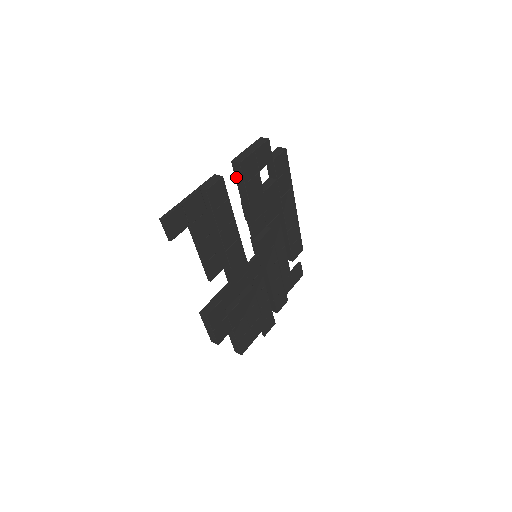
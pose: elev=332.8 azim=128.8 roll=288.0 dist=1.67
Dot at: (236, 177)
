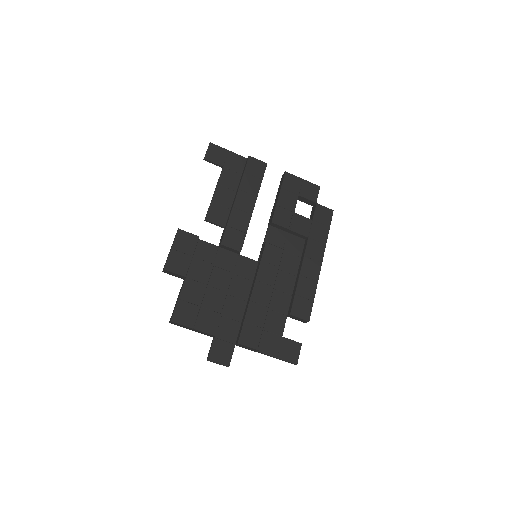
Dot at: (279, 187)
